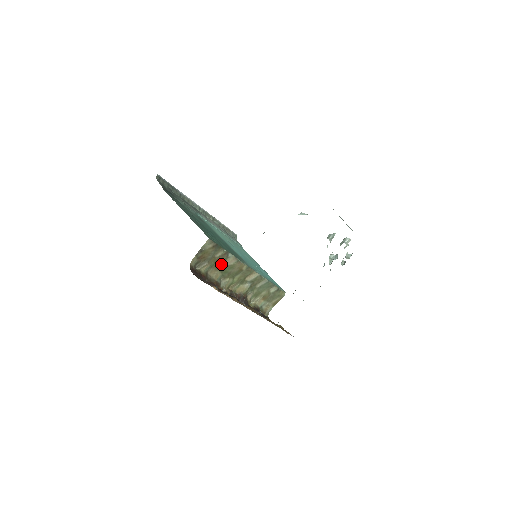
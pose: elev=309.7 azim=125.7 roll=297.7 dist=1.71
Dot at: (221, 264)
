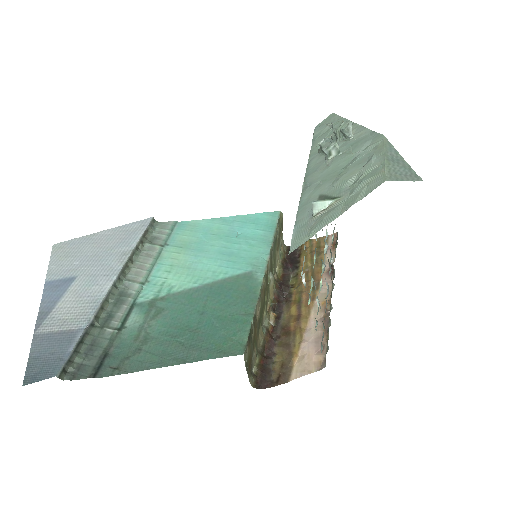
Dot at: (256, 327)
